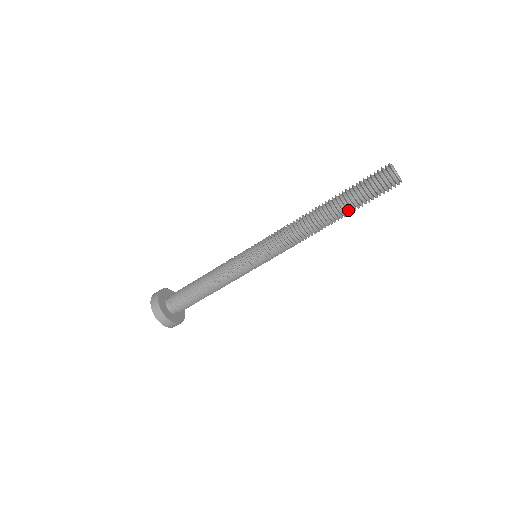
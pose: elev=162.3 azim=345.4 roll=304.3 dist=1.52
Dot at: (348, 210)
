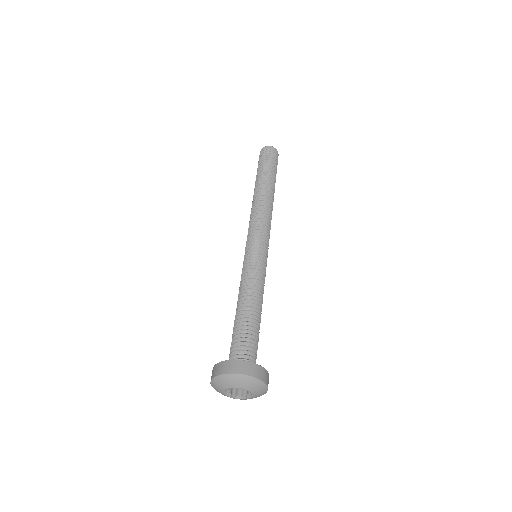
Dot at: (274, 180)
